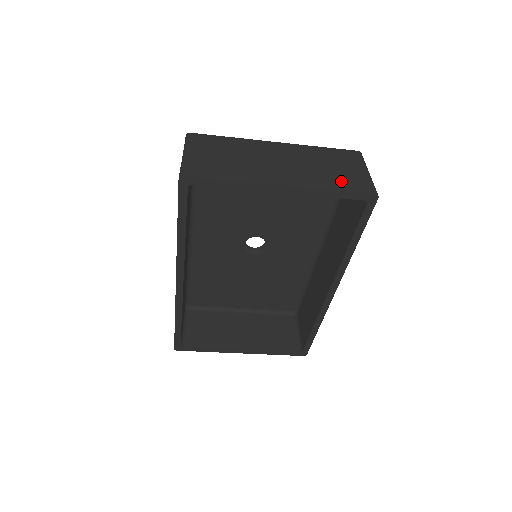
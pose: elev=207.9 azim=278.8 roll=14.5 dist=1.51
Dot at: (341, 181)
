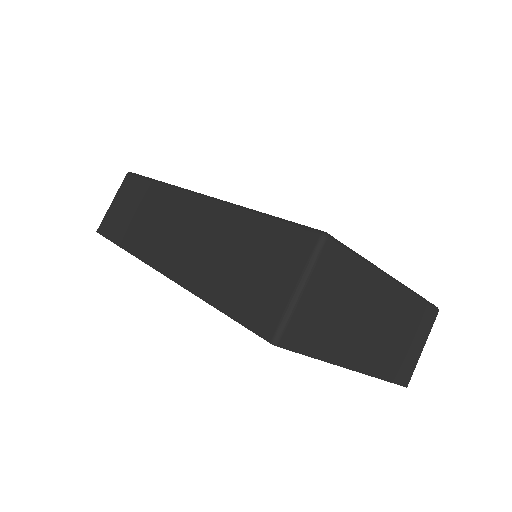
Dot at: (398, 365)
